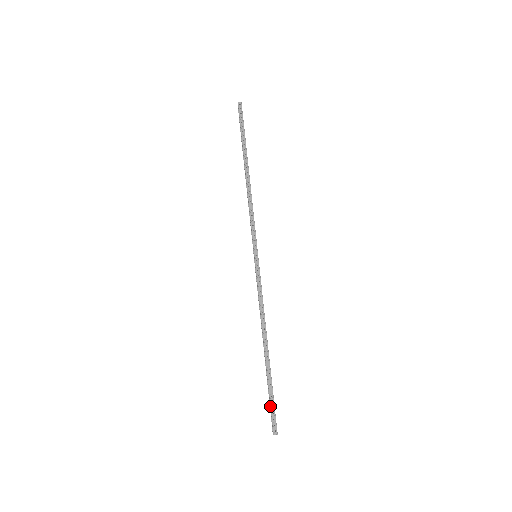
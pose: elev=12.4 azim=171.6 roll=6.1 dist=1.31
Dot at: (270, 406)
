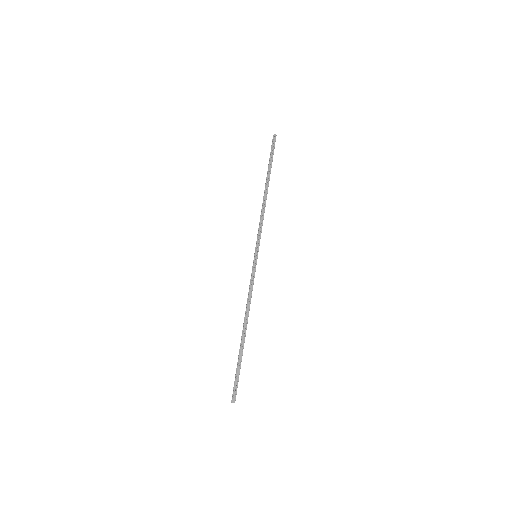
Dot at: (235, 378)
